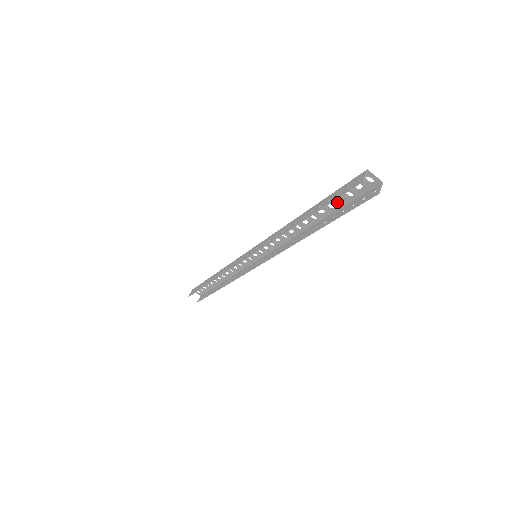
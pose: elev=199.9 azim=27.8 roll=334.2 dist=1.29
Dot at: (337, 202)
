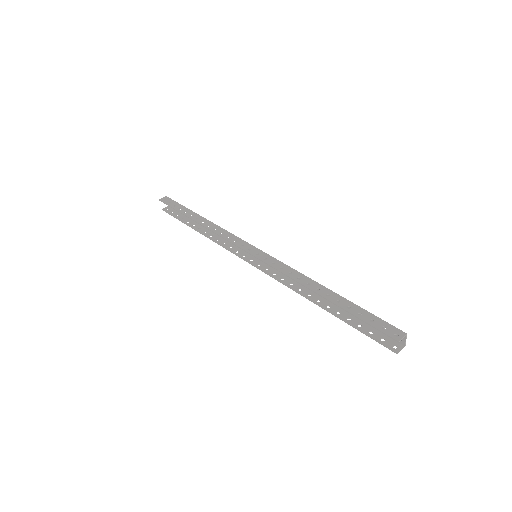
Dot at: occluded
